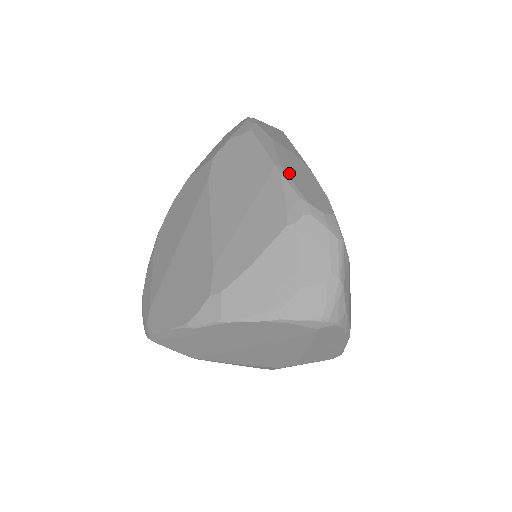
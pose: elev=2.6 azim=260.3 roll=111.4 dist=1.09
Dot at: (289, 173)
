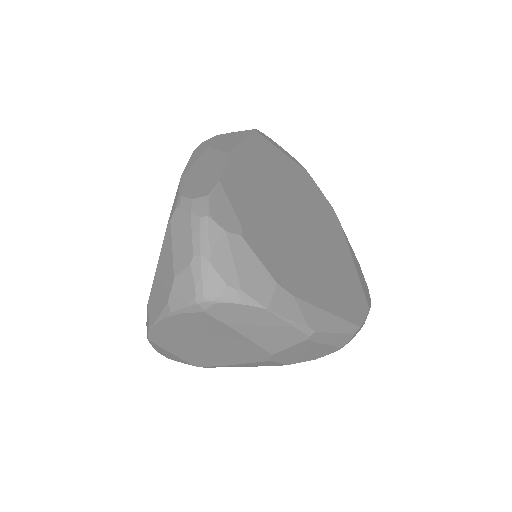
Dot at: (190, 175)
